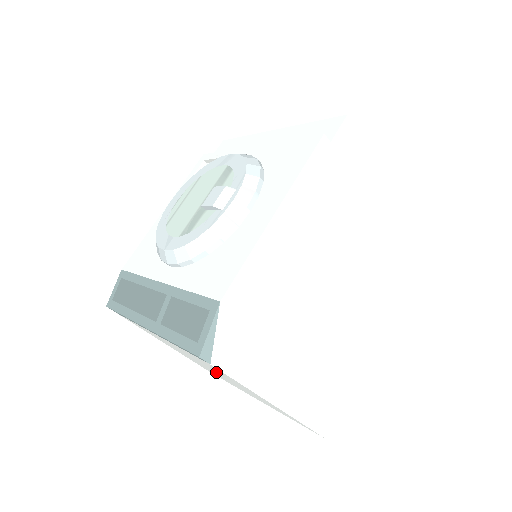
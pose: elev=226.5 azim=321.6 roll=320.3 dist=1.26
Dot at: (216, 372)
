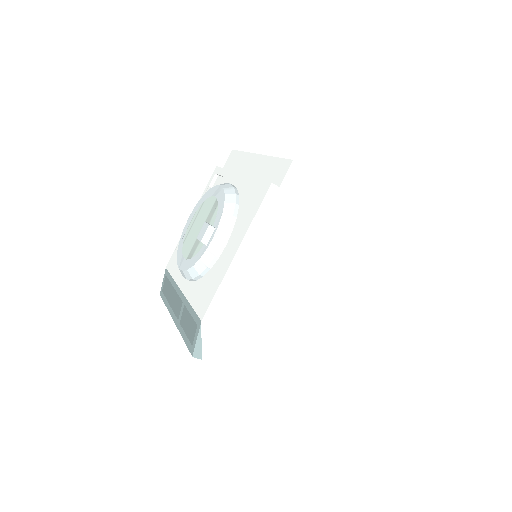
Dot at: occluded
